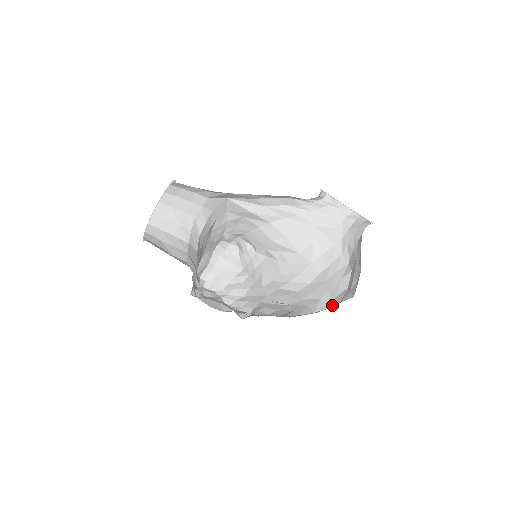
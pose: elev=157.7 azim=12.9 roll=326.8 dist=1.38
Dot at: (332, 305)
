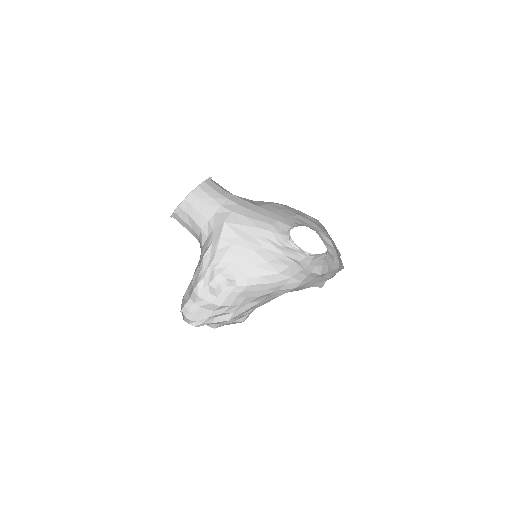
Dot at: occluded
